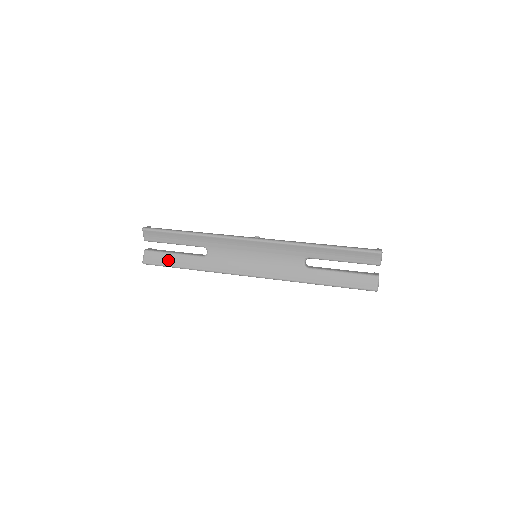
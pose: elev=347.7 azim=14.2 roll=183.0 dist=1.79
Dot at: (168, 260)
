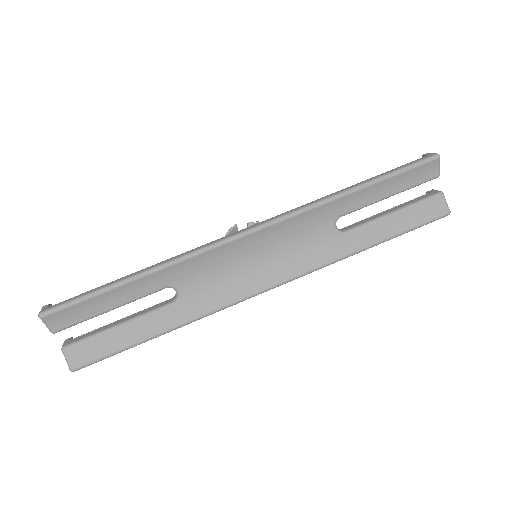
Dot at: (116, 341)
